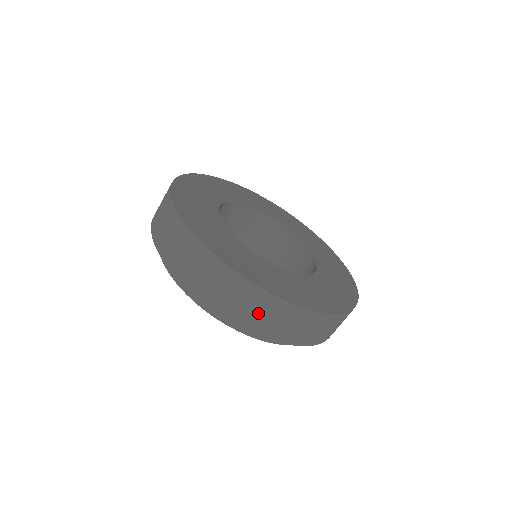
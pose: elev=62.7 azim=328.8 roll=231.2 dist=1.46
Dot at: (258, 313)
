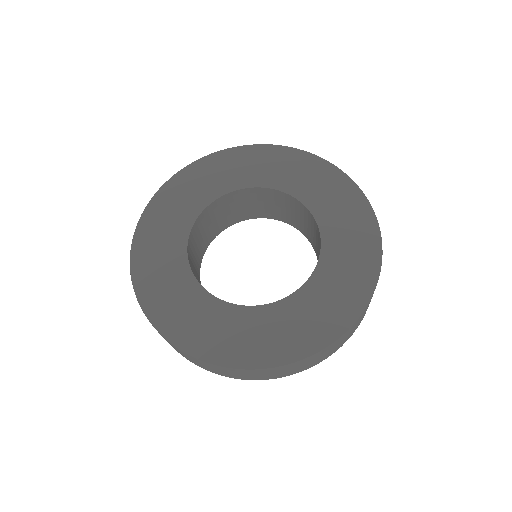
Dot at: (200, 364)
